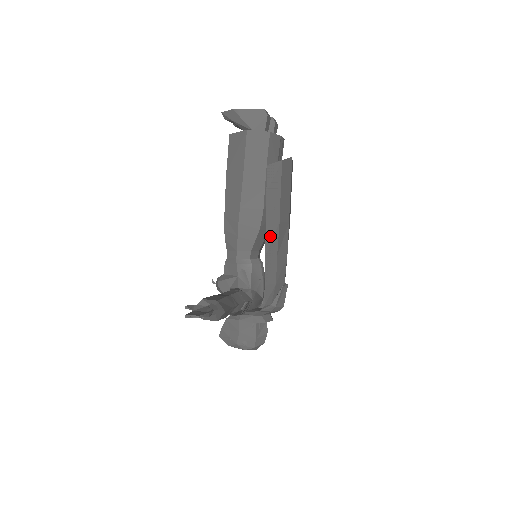
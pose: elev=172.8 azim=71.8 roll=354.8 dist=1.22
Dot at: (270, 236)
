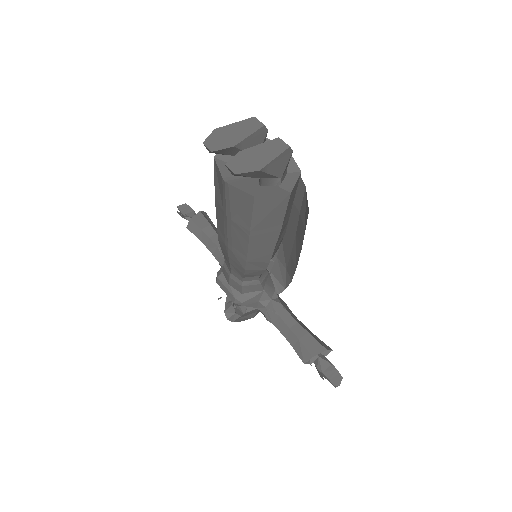
Dot at: (298, 252)
